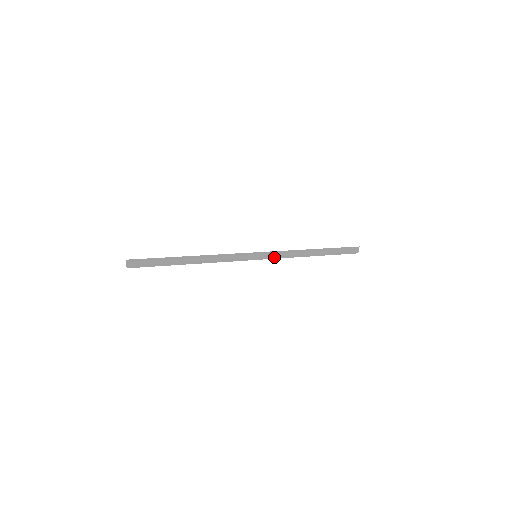
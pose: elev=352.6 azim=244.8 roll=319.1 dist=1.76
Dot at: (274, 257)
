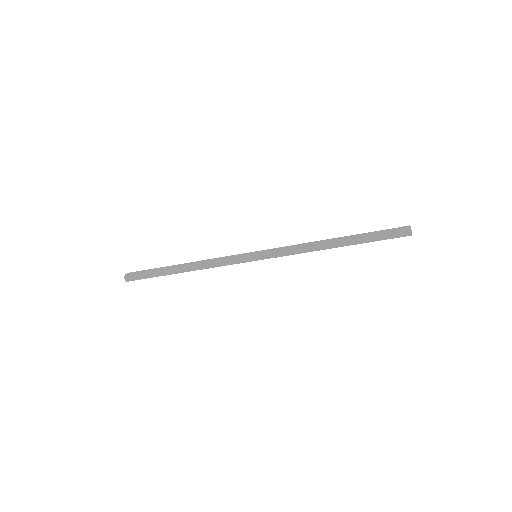
Dot at: (278, 251)
